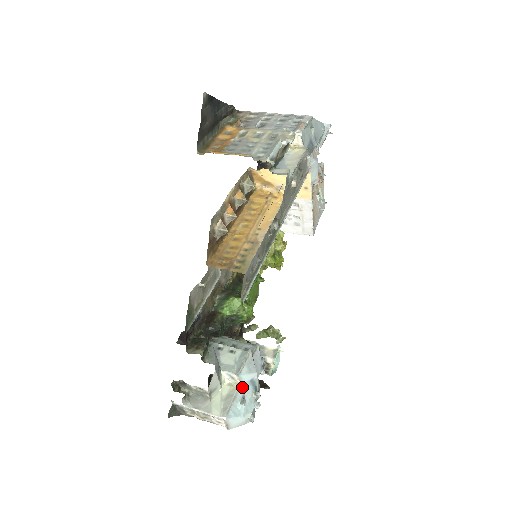
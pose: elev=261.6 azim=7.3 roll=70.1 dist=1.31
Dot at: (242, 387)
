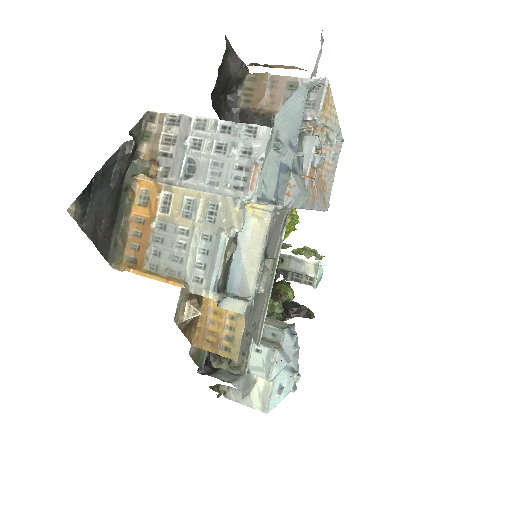
Dot at: (276, 380)
